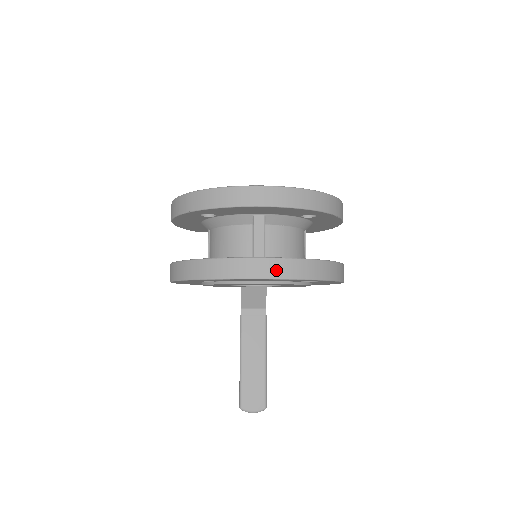
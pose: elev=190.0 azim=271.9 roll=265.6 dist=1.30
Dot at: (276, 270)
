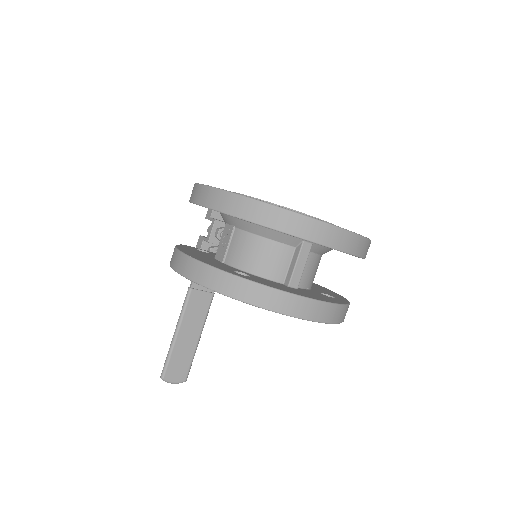
Dot at: (321, 314)
